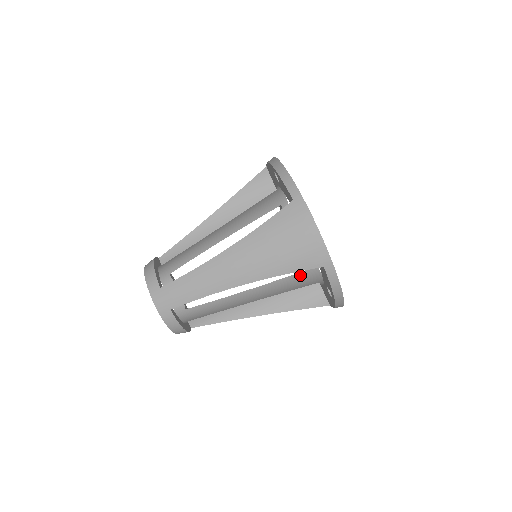
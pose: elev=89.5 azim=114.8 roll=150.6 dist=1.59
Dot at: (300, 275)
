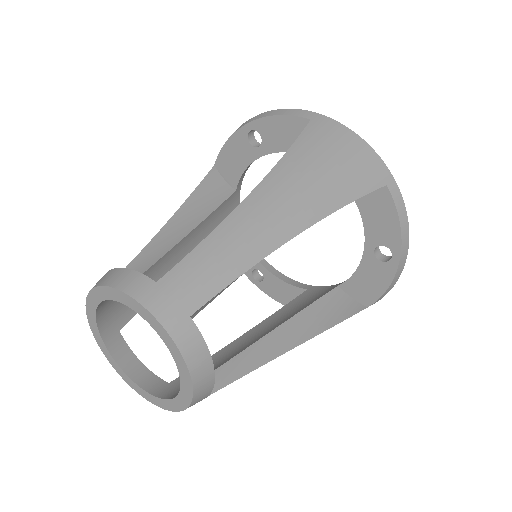
Dot at: (303, 296)
